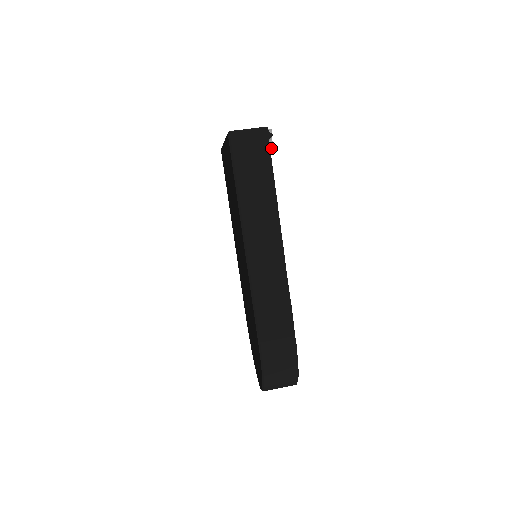
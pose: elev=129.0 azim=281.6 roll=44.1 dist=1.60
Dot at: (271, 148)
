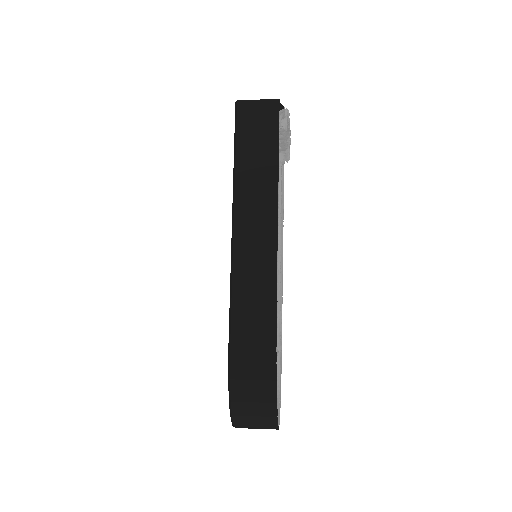
Dot at: (284, 127)
